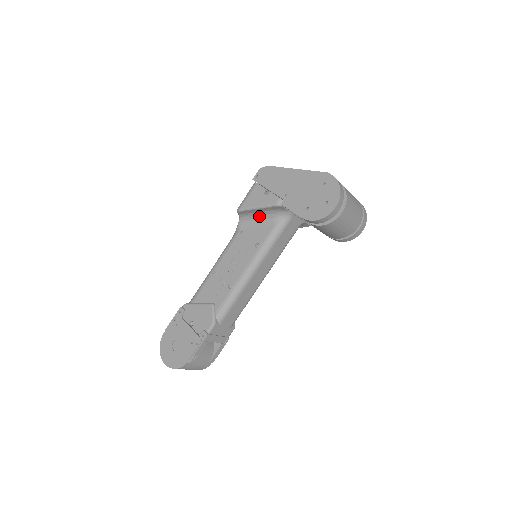
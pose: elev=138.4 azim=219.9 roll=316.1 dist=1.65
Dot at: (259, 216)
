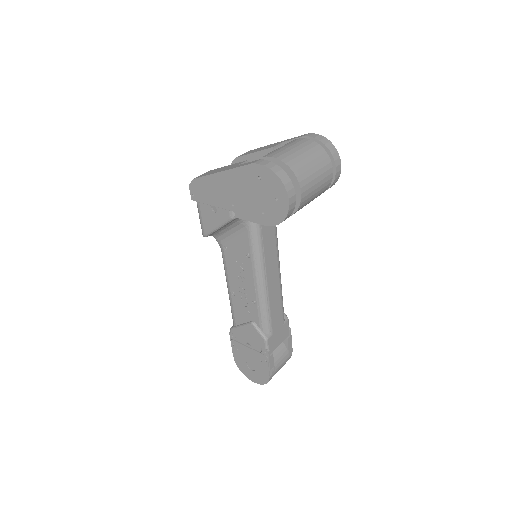
Dot at: (227, 228)
